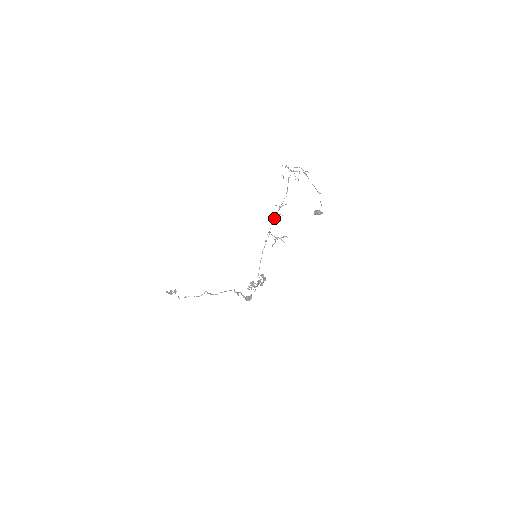
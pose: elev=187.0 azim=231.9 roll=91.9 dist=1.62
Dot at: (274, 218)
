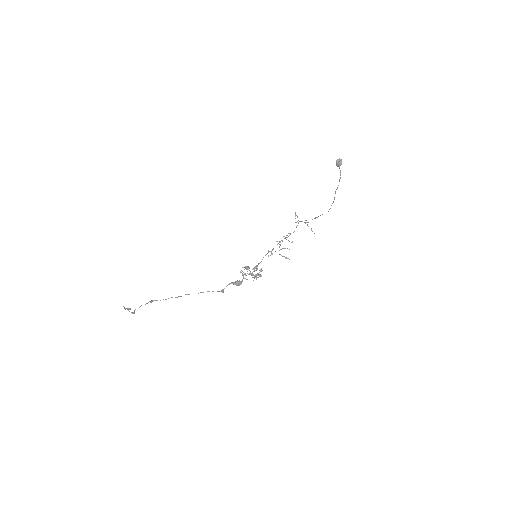
Dot at: (280, 241)
